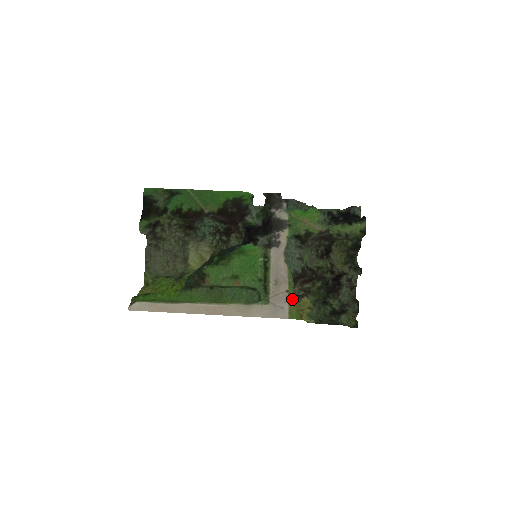
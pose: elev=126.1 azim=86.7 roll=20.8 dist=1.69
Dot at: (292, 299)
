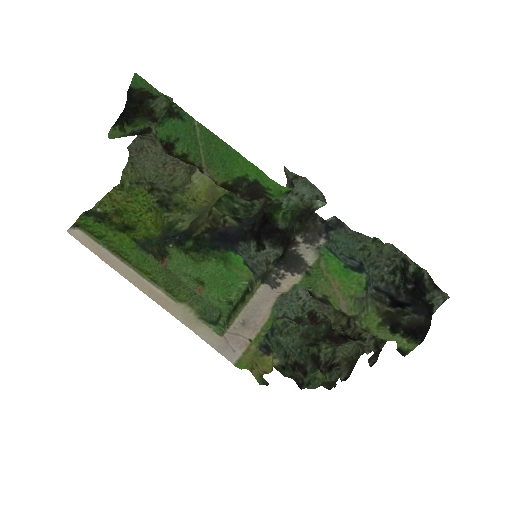
Dot at: (251, 351)
